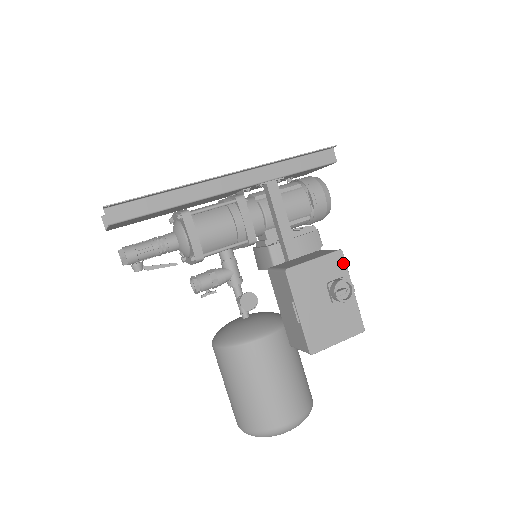
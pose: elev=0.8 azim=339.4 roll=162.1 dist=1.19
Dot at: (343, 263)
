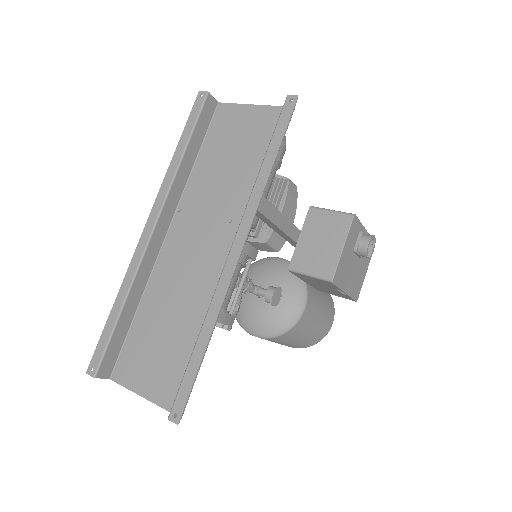
Dot at: (357, 222)
